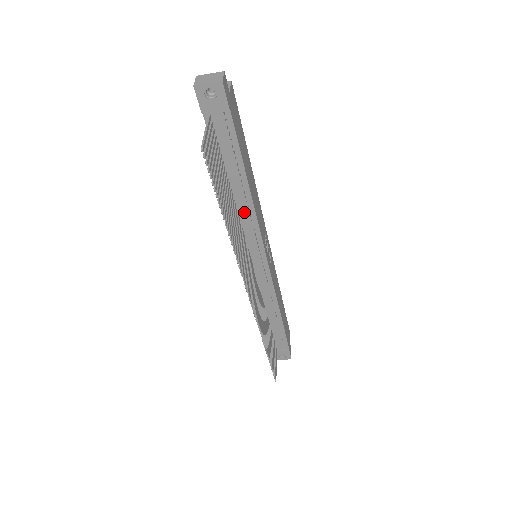
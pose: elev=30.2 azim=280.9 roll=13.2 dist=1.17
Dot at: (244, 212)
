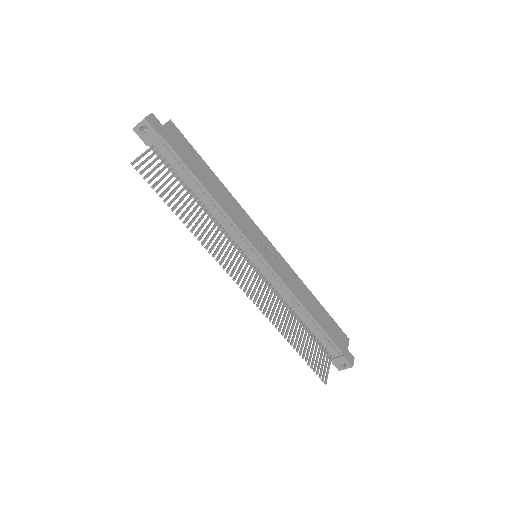
Dot at: (218, 215)
